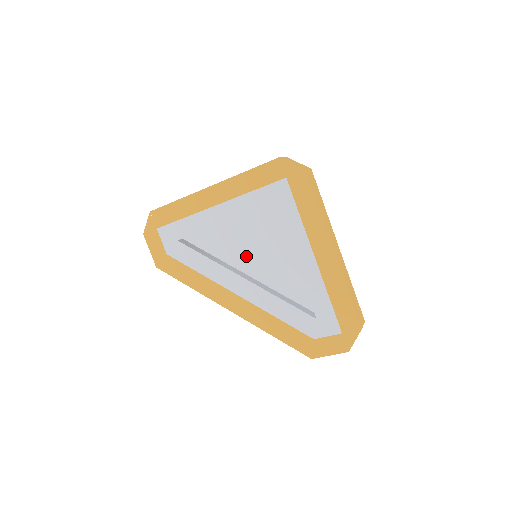
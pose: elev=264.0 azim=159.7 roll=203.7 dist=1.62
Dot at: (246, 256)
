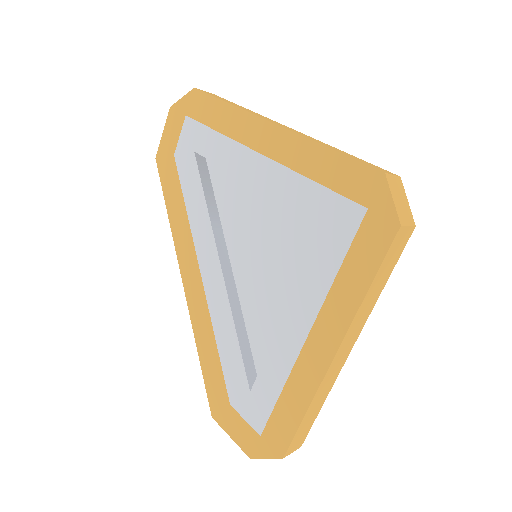
Dot at: (247, 244)
